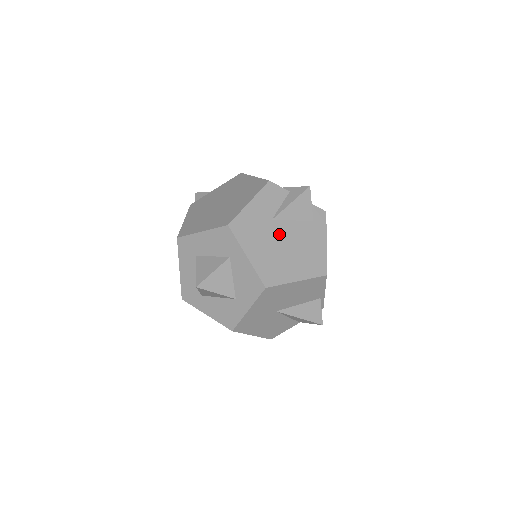
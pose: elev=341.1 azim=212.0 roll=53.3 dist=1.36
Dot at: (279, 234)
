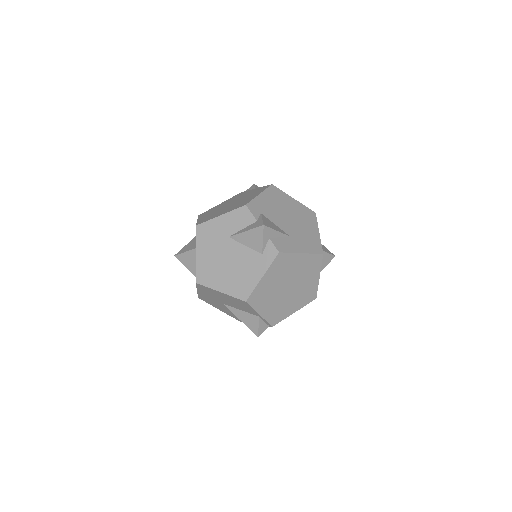
Dot at: (228, 250)
